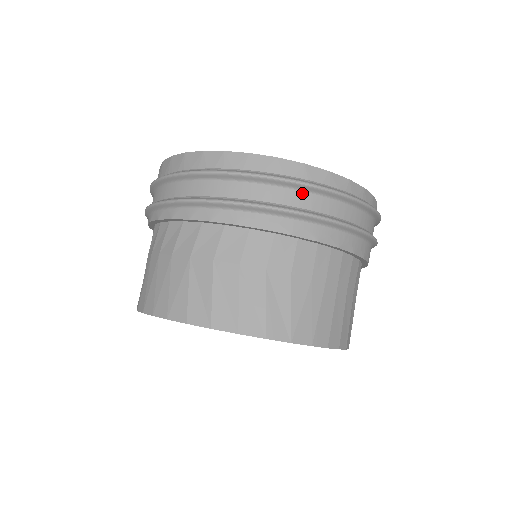
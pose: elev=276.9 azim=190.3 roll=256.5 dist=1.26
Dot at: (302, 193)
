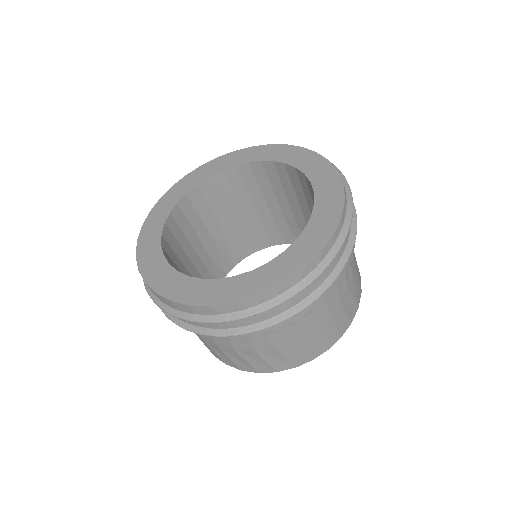
Dot at: occluded
